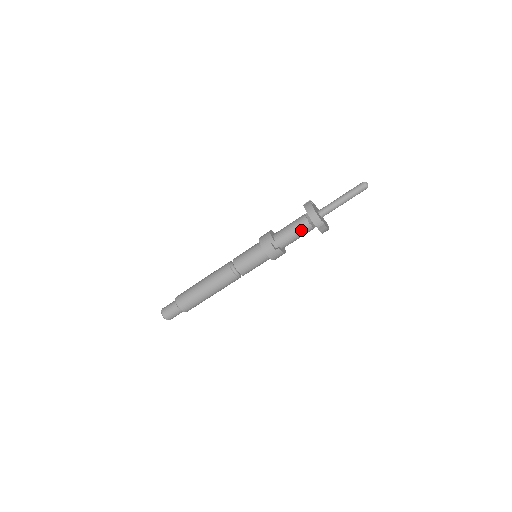
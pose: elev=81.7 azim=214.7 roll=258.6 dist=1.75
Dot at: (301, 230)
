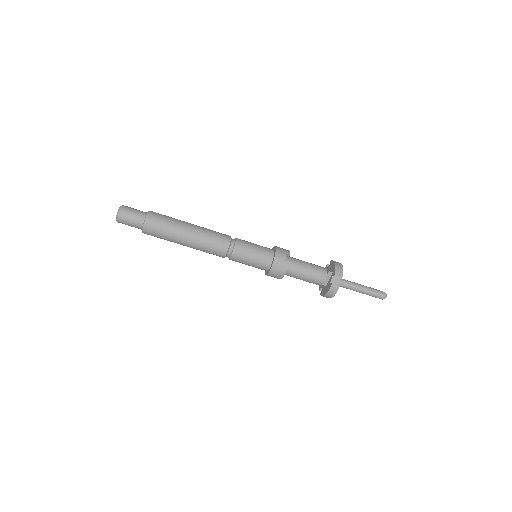
Dot at: (316, 271)
